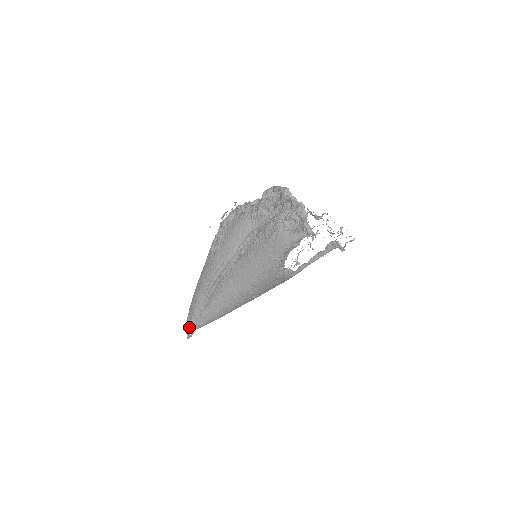
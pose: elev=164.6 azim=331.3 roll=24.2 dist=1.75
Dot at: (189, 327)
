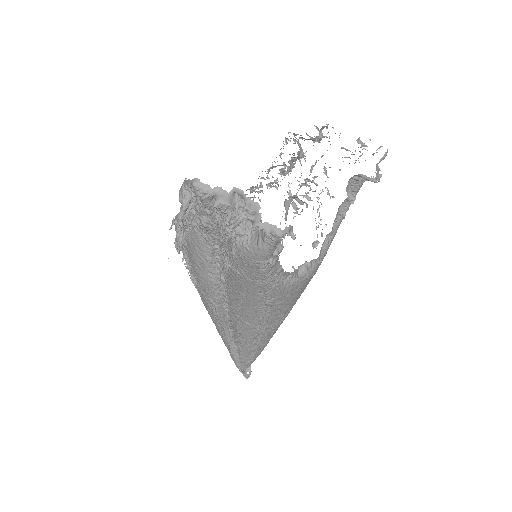
Dot at: (239, 368)
